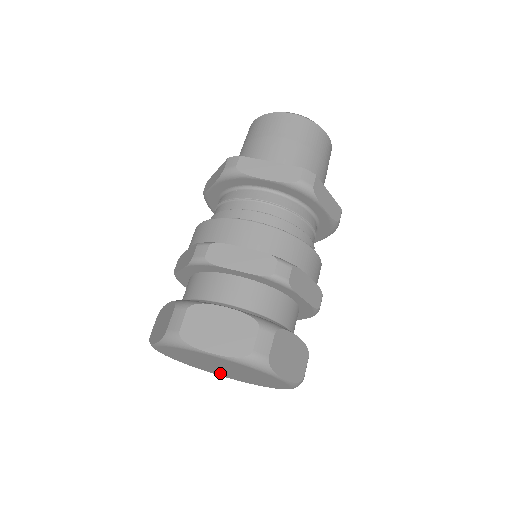
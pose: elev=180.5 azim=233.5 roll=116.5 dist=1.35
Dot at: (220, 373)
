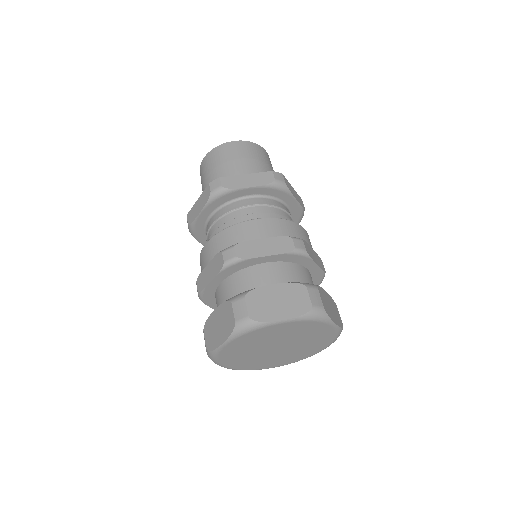
Dot at: (268, 362)
